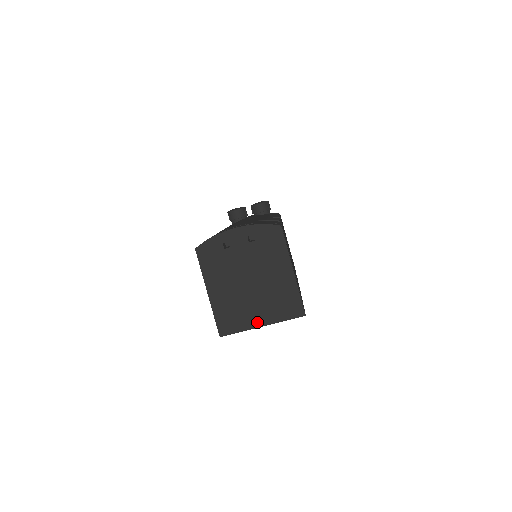
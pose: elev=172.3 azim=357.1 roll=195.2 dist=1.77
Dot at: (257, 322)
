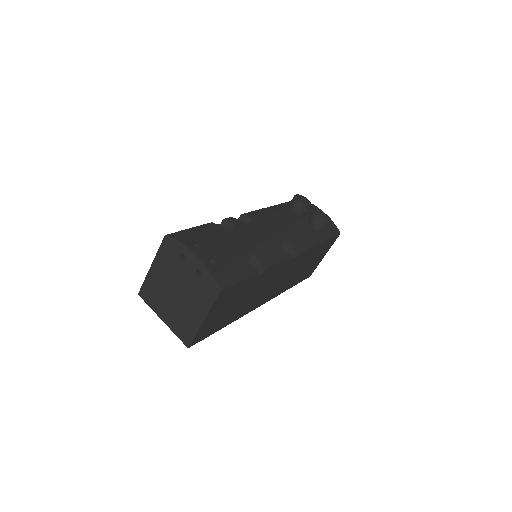
Dot at: (162, 315)
